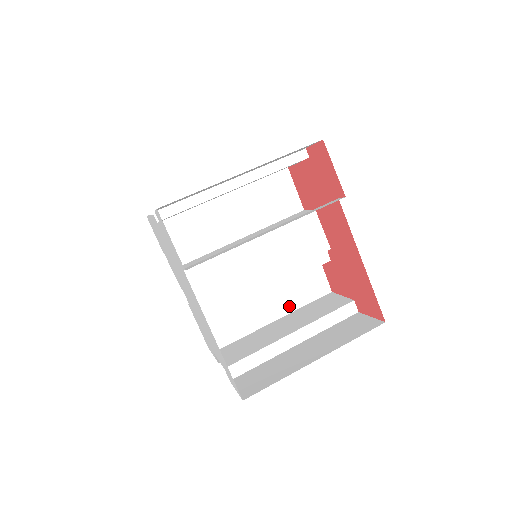
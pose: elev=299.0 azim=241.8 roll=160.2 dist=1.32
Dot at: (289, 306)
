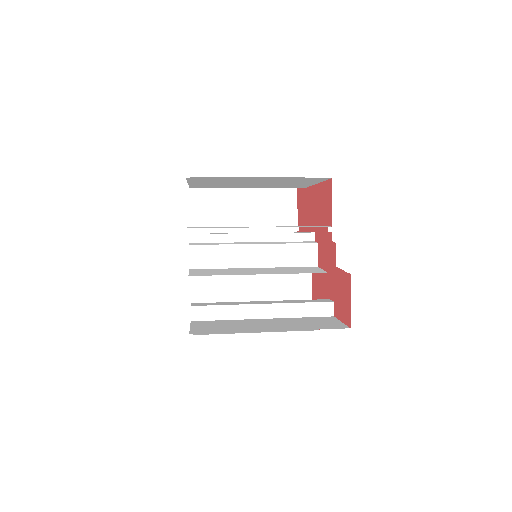
Dot at: (278, 273)
